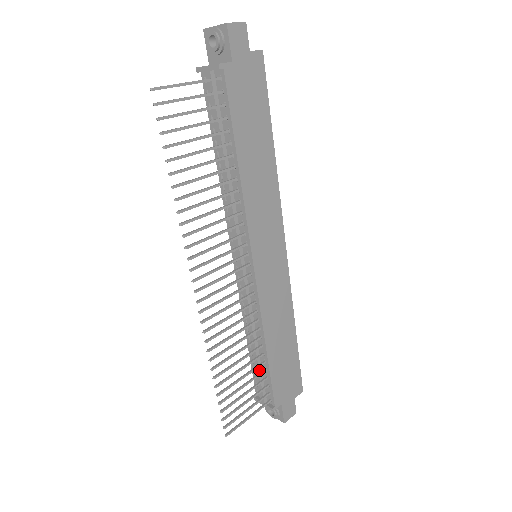
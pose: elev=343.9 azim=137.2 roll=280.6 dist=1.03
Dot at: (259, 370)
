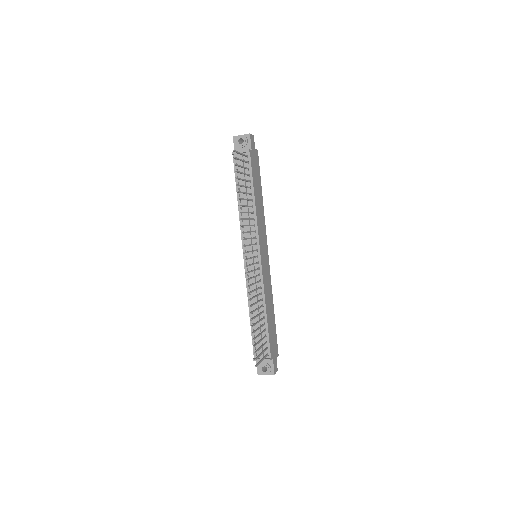
Dot at: (260, 332)
